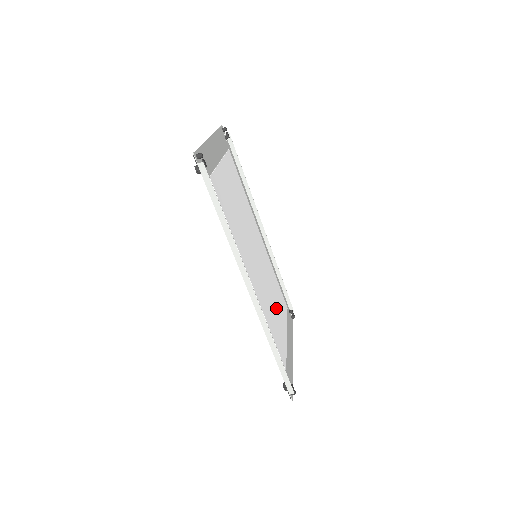
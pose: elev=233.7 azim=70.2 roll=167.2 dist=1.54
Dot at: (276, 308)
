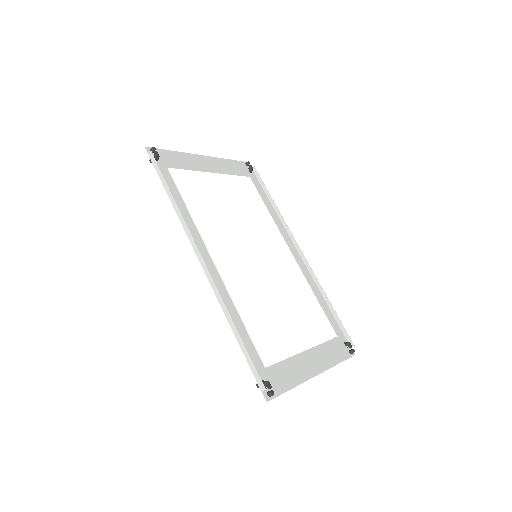
Dot at: (287, 314)
